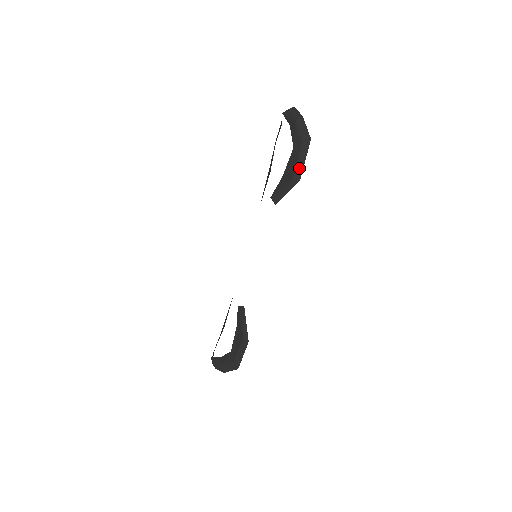
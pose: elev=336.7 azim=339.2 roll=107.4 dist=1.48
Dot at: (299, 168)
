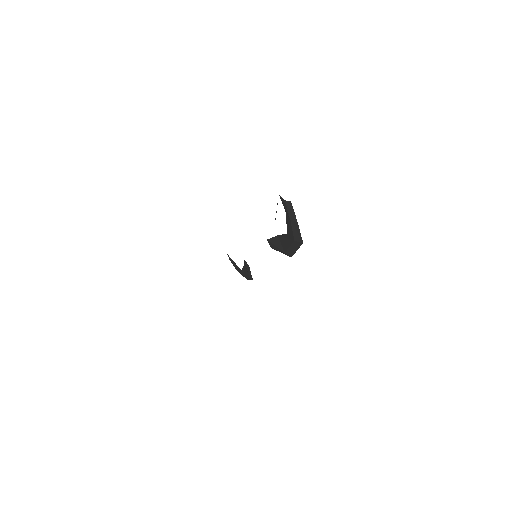
Dot at: (291, 252)
